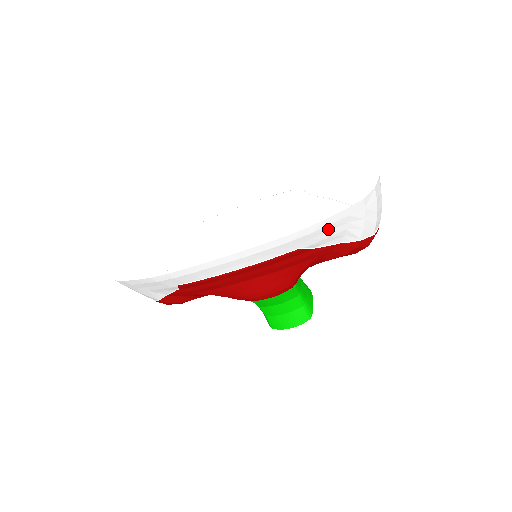
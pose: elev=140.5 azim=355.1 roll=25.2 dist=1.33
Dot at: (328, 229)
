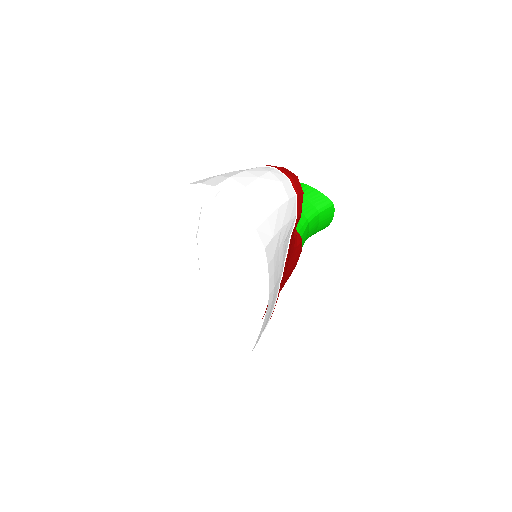
Dot at: (277, 268)
